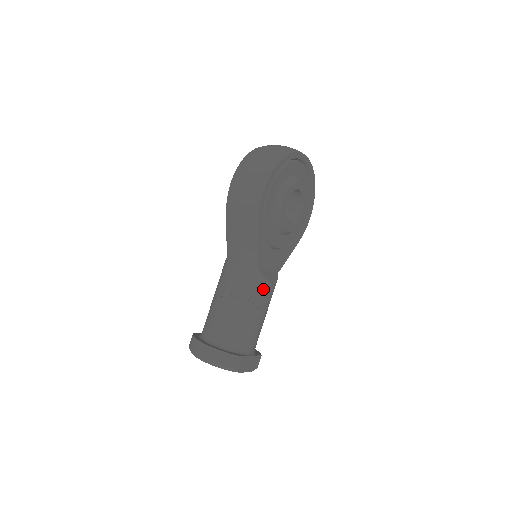
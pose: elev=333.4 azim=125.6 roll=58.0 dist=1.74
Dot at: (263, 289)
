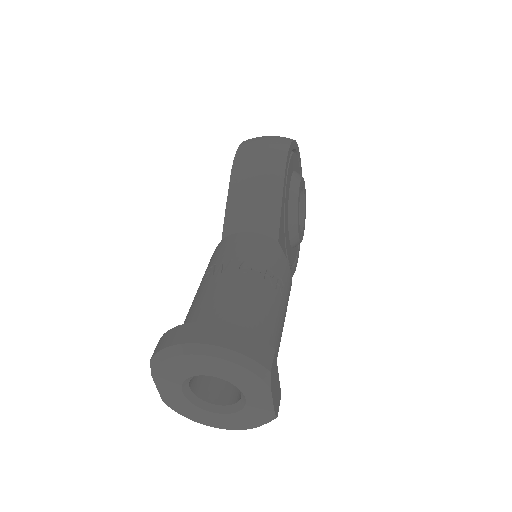
Dot at: (285, 273)
